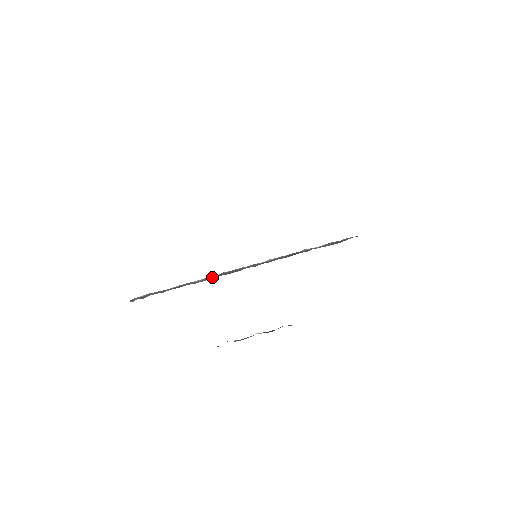
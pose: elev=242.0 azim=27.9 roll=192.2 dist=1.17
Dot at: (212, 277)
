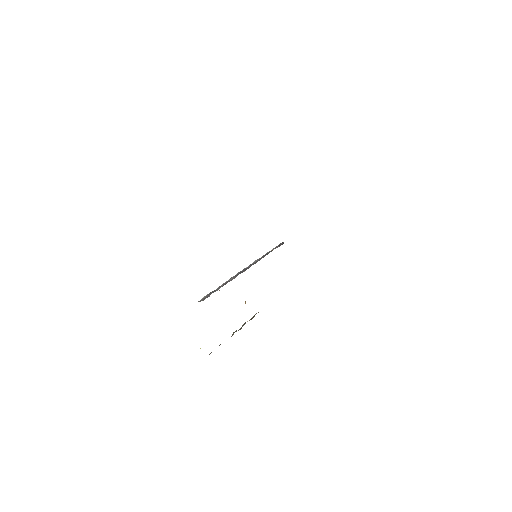
Dot at: (237, 275)
